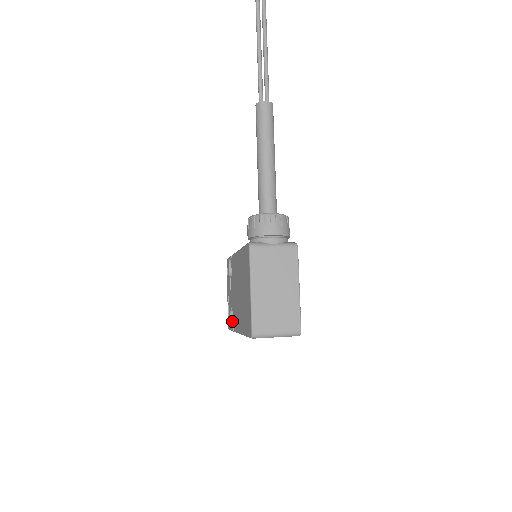
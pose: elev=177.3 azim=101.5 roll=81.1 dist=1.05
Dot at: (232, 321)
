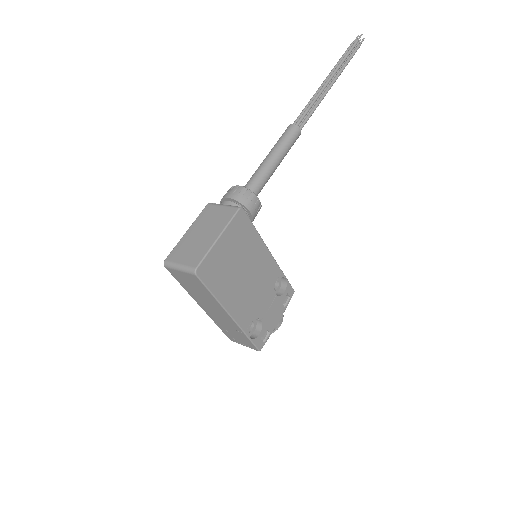
Dot at: occluded
